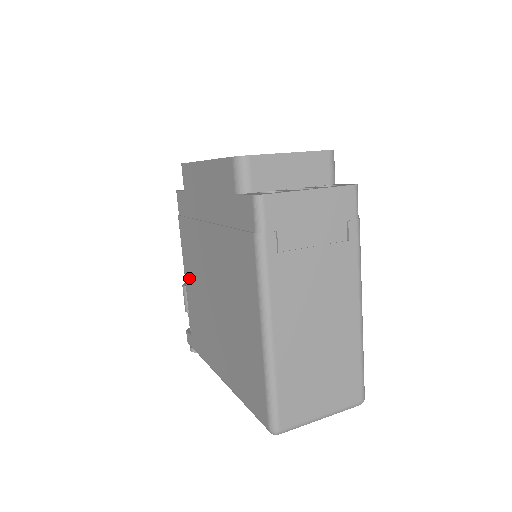
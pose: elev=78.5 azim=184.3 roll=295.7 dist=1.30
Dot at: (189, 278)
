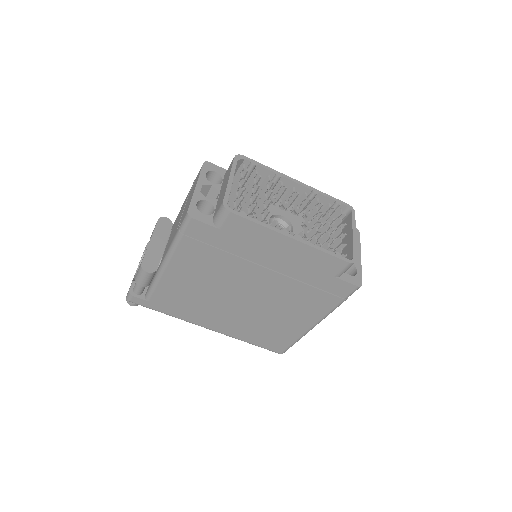
Dot at: (180, 276)
